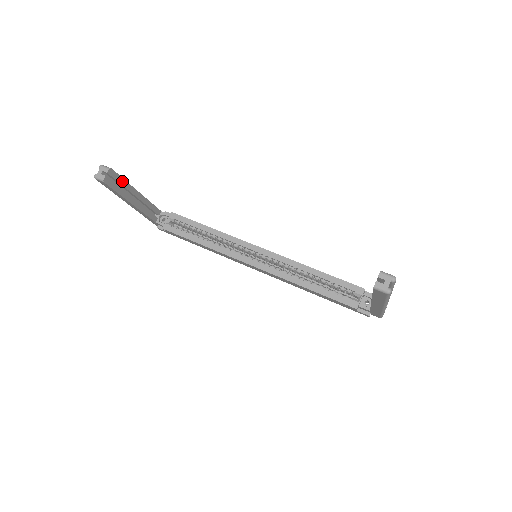
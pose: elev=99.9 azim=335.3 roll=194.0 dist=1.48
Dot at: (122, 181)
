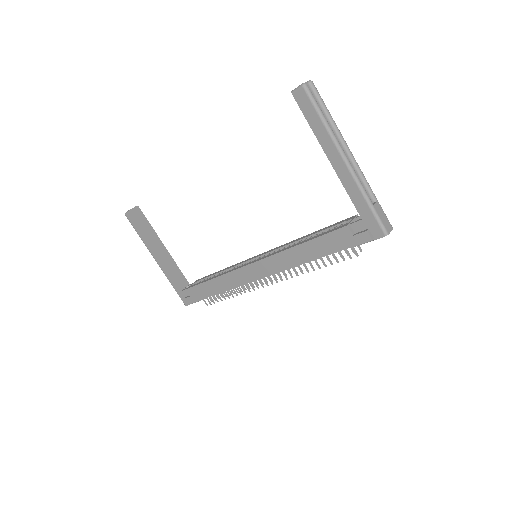
Dot at: (148, 224)
